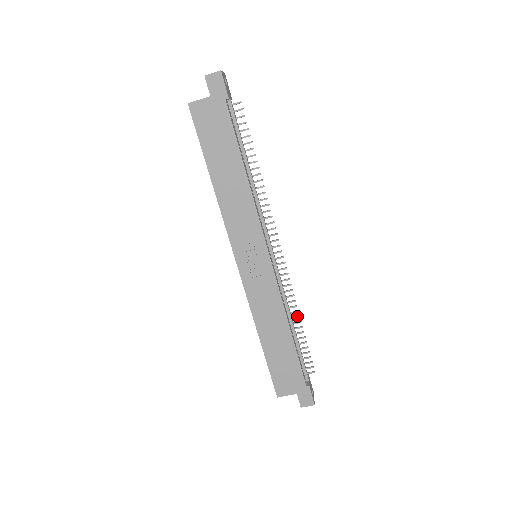
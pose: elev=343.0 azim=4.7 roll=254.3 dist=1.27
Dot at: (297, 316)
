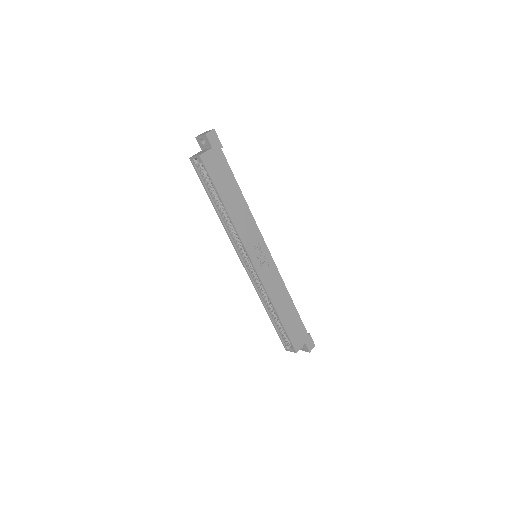
Dot at: occluded
